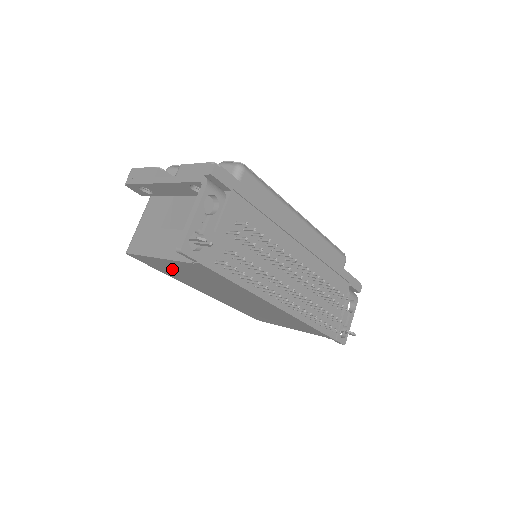
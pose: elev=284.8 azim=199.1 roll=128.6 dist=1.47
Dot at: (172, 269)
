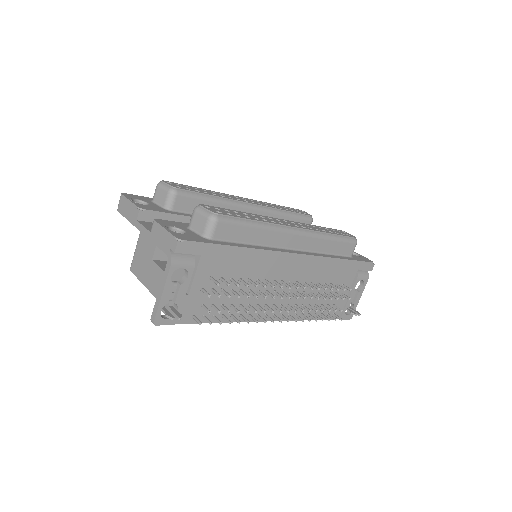
Dot at: occluded
